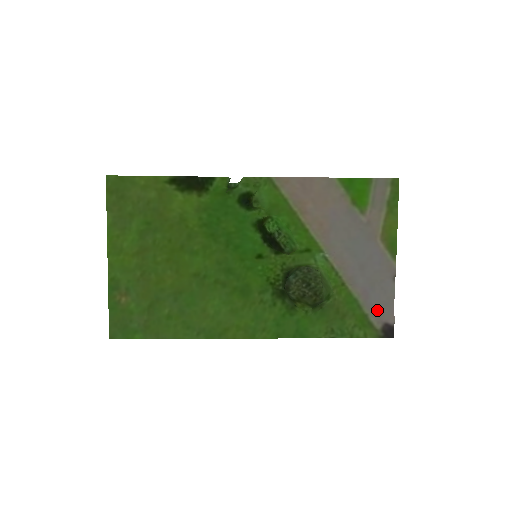
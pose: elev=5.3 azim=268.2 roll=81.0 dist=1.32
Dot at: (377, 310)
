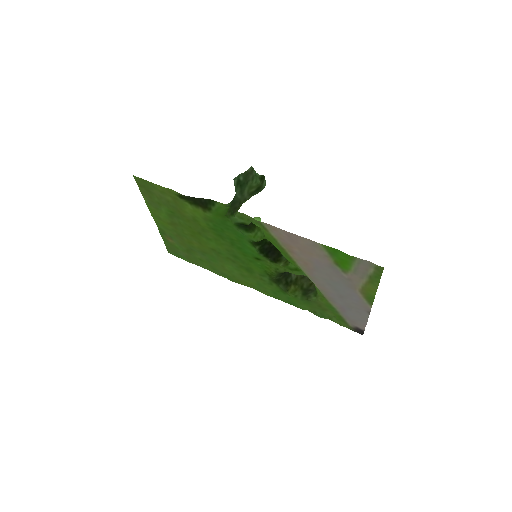
Dot at: (351, 319)
